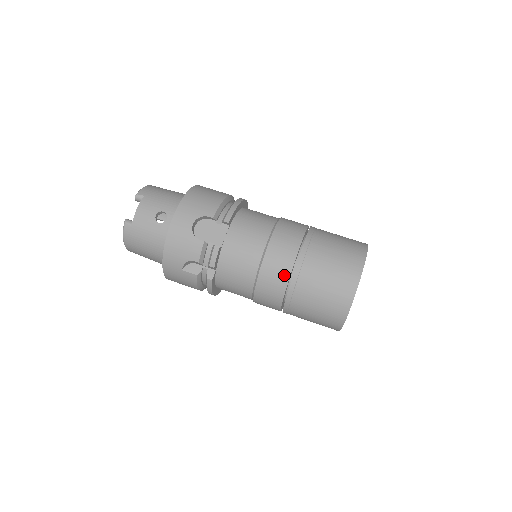
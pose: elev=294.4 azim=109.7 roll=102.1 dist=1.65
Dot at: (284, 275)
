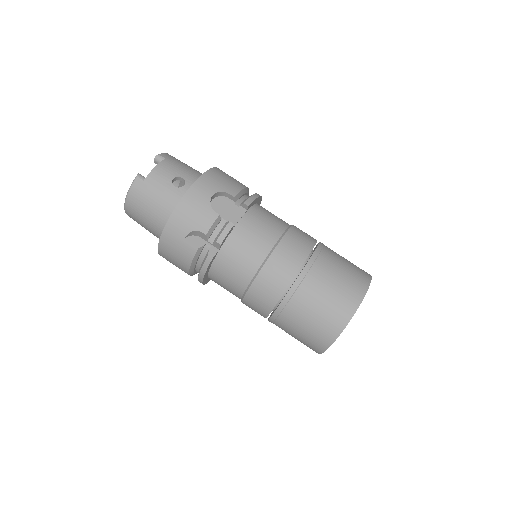
Dot at: (290, 273)
